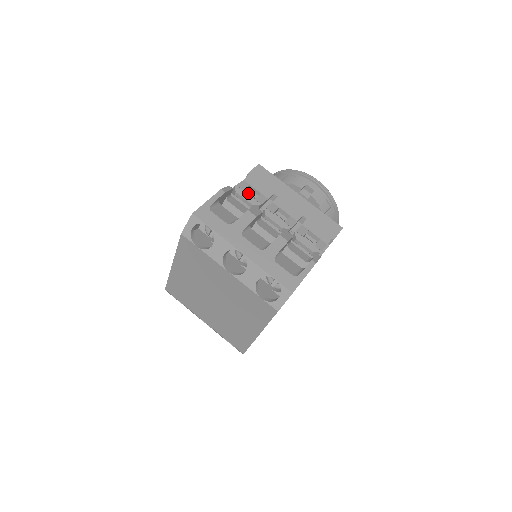
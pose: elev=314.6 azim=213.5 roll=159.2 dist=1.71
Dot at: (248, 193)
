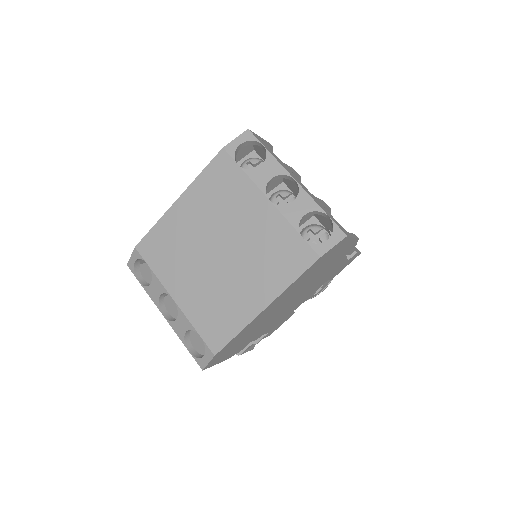
Dot at: occluded
